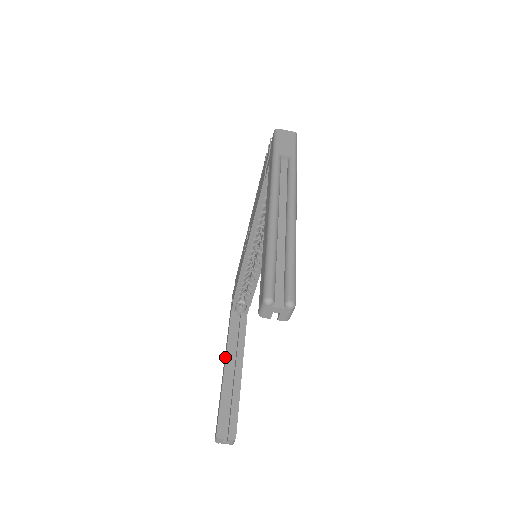
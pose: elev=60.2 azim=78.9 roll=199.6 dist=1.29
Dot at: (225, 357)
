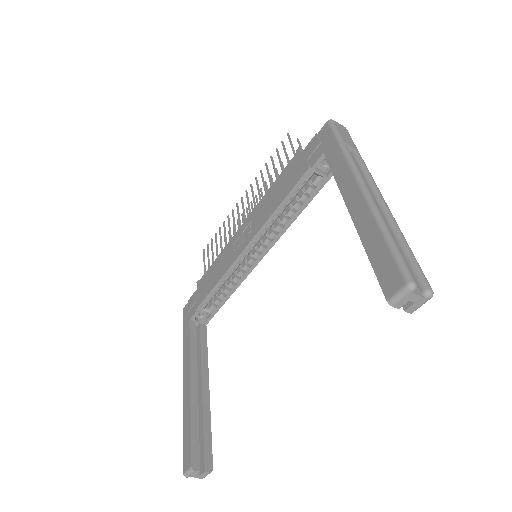
Dot at: (189, 372)
